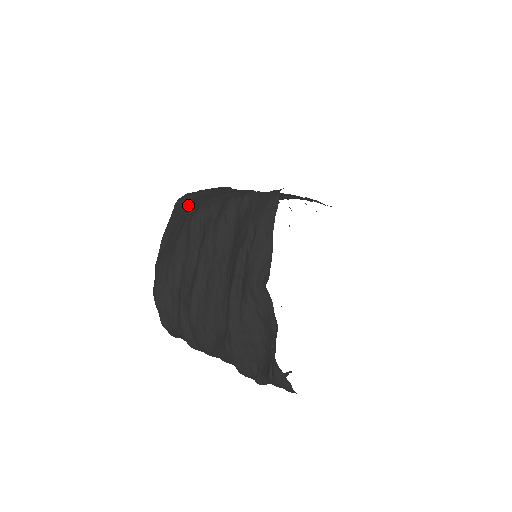
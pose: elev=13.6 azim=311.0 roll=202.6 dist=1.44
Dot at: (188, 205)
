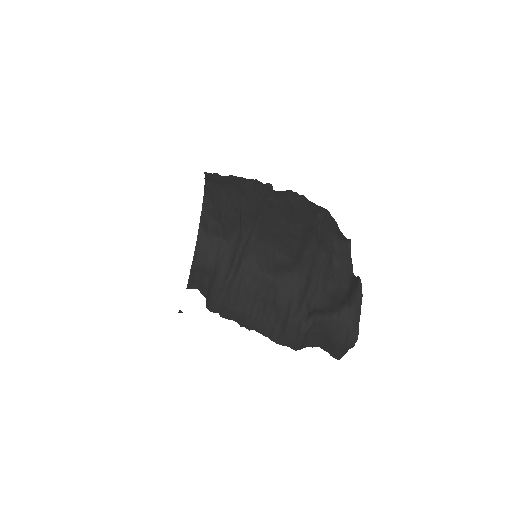
Dot at: occluded
